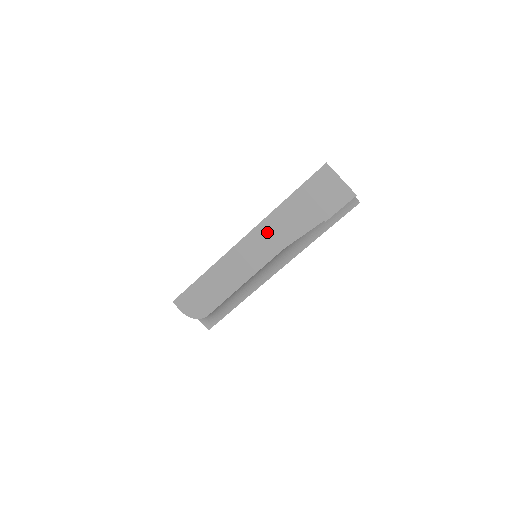
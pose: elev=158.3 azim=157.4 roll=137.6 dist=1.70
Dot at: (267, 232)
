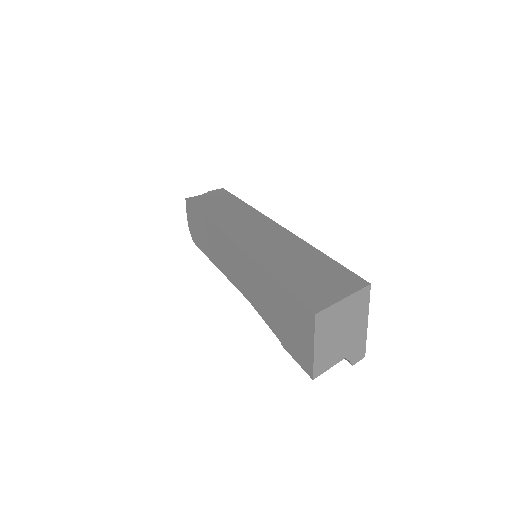
Dot at: (247, 269)
